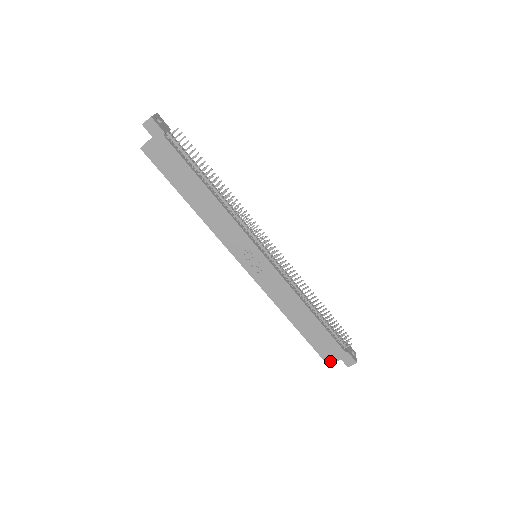
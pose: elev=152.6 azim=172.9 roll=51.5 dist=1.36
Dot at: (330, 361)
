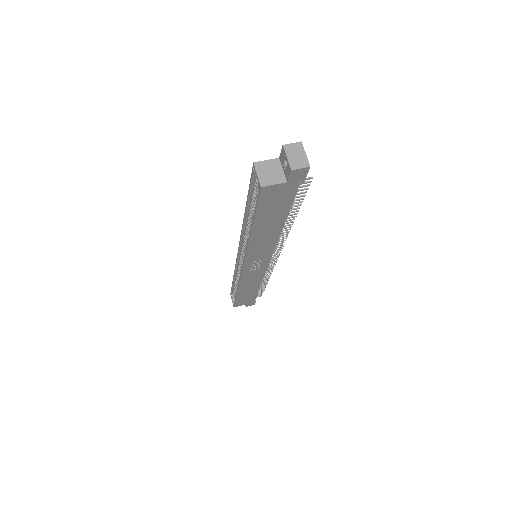
Dot at: occluded
